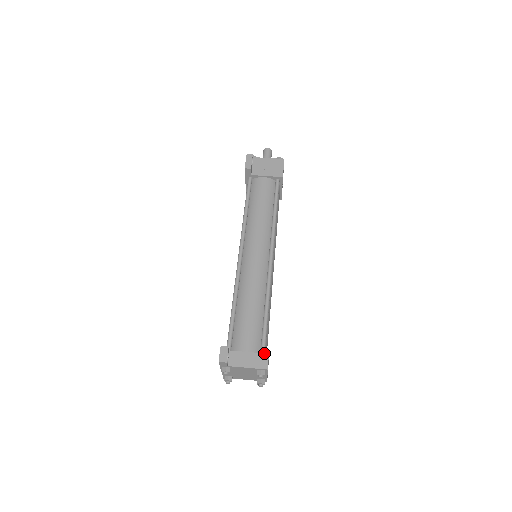
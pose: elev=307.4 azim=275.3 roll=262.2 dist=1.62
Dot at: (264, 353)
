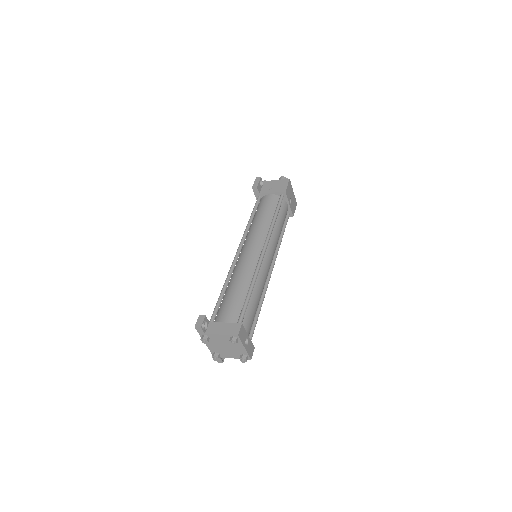
Dot at: (238, 323)
